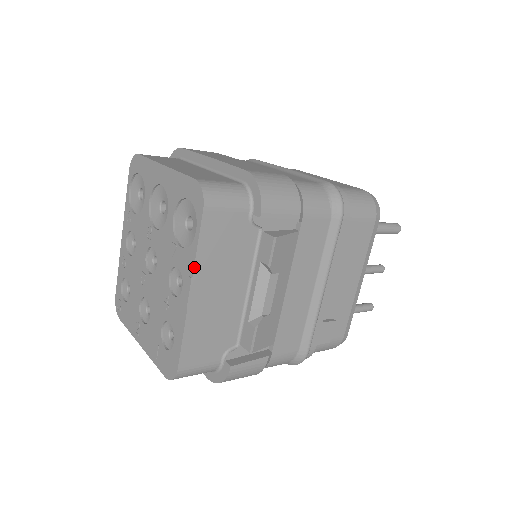
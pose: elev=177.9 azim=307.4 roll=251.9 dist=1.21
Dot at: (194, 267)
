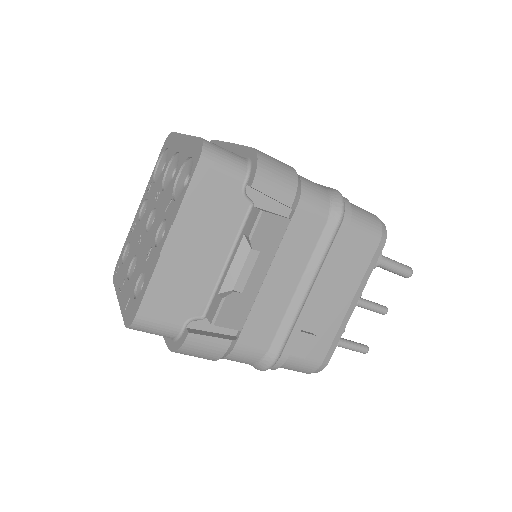
Dot at: (177, 215)
